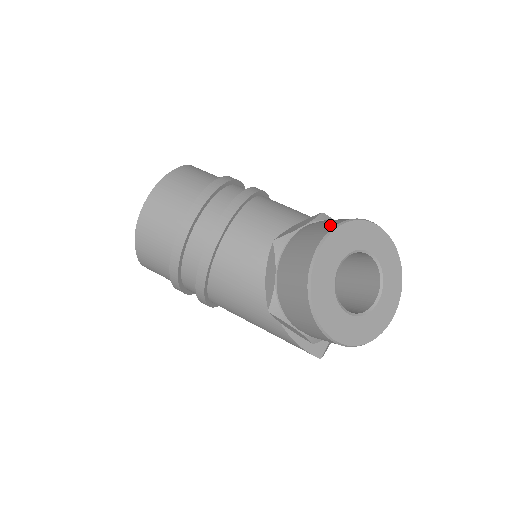
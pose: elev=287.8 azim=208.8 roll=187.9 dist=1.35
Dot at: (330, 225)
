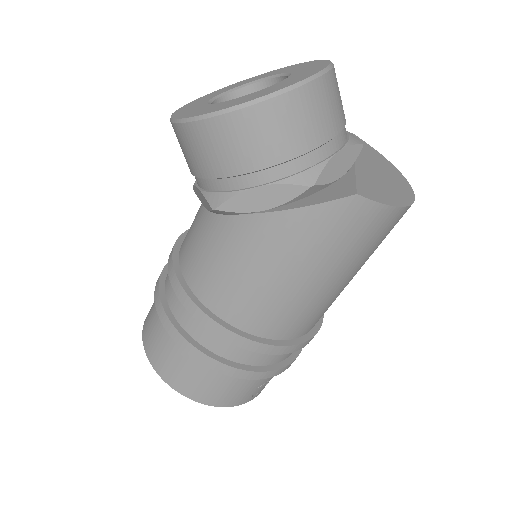
Dot at: occluded
